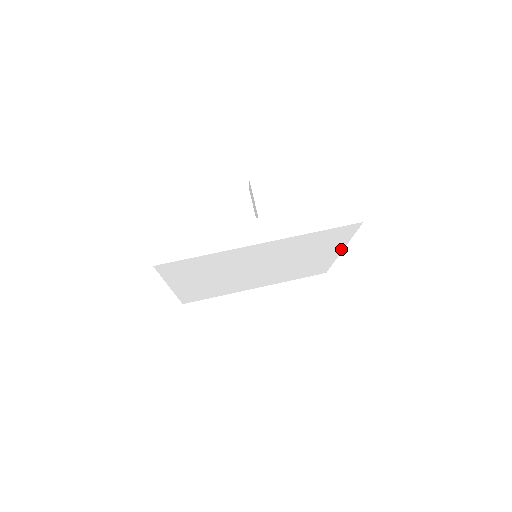
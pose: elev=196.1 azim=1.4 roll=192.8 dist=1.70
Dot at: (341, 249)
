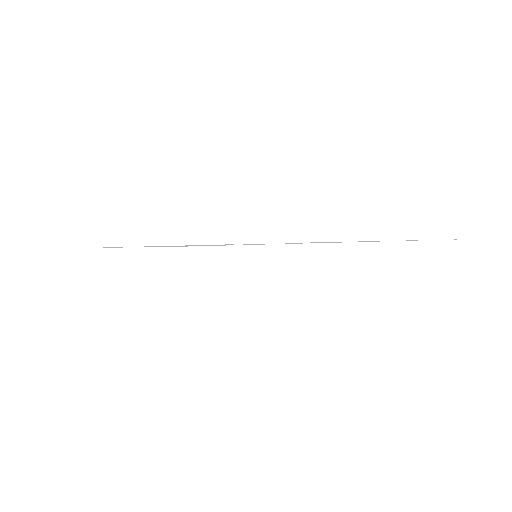
Dot at: (336, 290)
